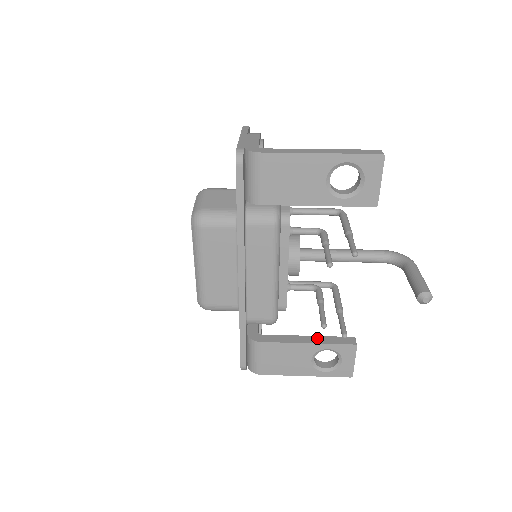
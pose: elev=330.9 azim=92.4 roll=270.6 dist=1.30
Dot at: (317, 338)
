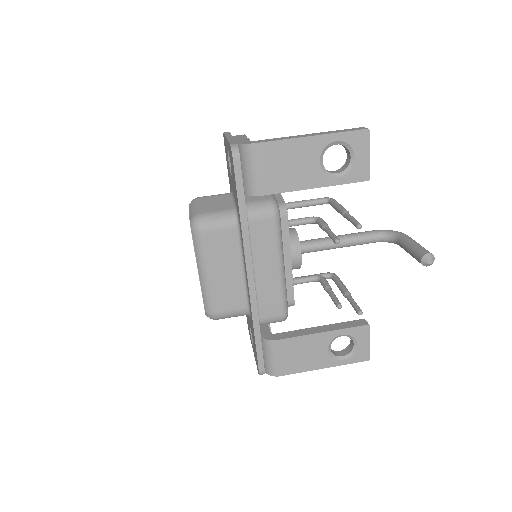
Dot at: (330, 326)
